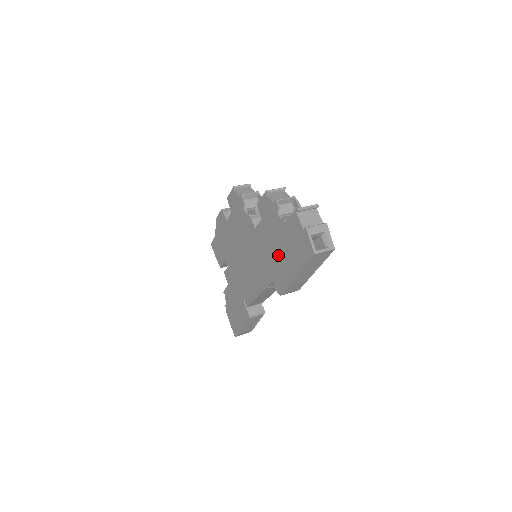
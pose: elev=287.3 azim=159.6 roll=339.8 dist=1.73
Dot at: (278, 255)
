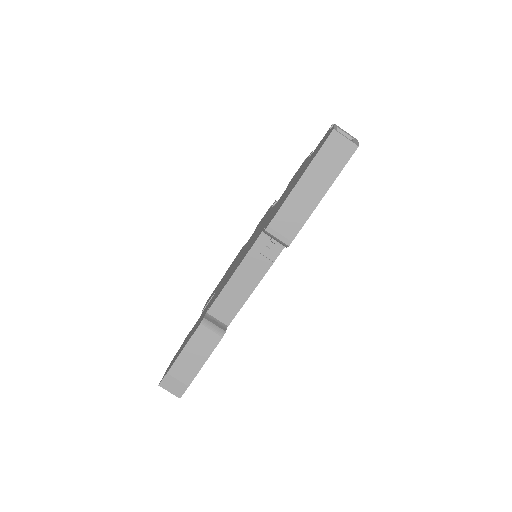
Dot at: (288, 191)
